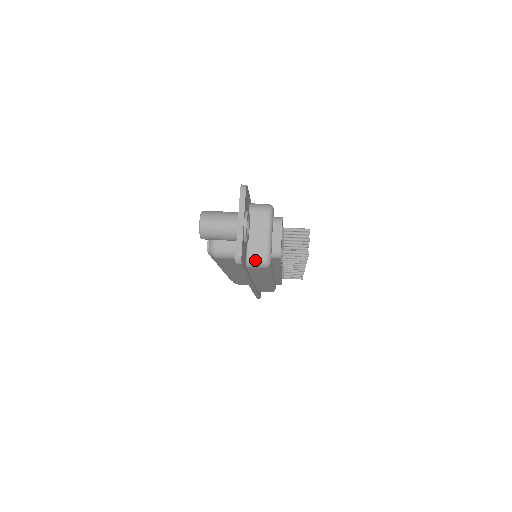
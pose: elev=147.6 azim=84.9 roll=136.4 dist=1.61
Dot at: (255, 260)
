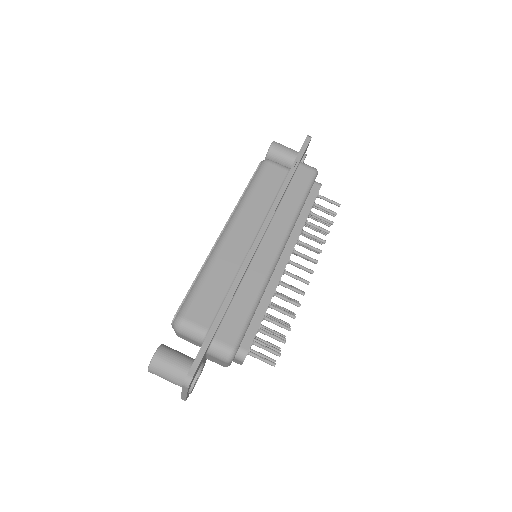
Dot at: occluded
